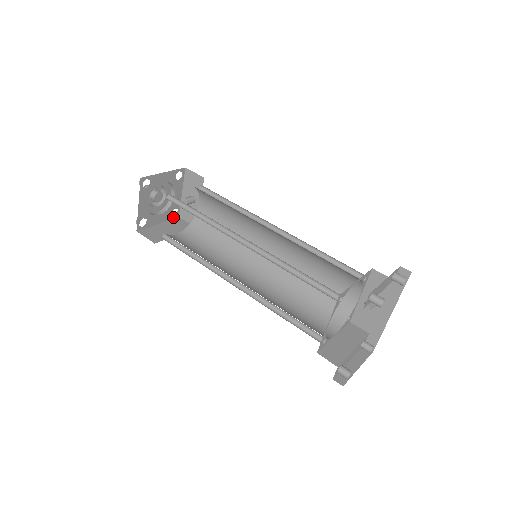
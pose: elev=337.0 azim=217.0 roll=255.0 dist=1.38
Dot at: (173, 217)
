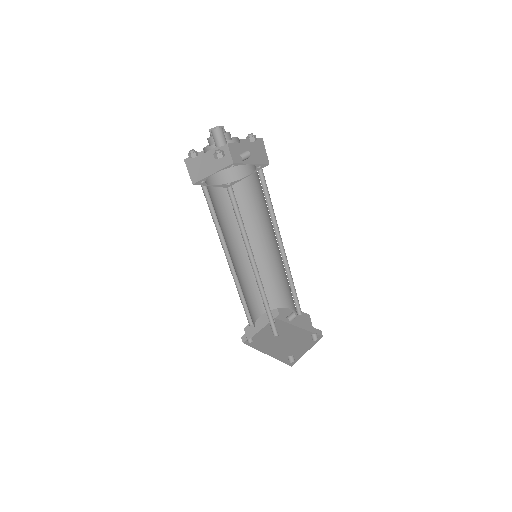
Dot at: occluded
